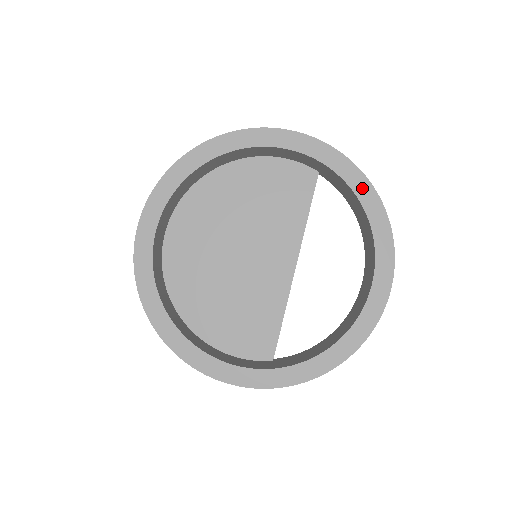
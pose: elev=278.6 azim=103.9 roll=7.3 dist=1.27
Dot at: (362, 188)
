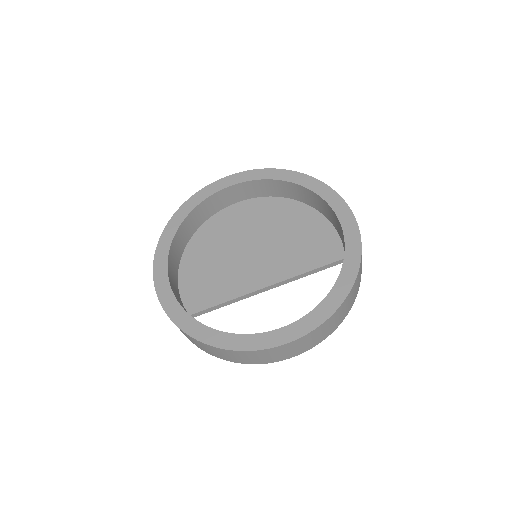
Dot at: (347, 276)
